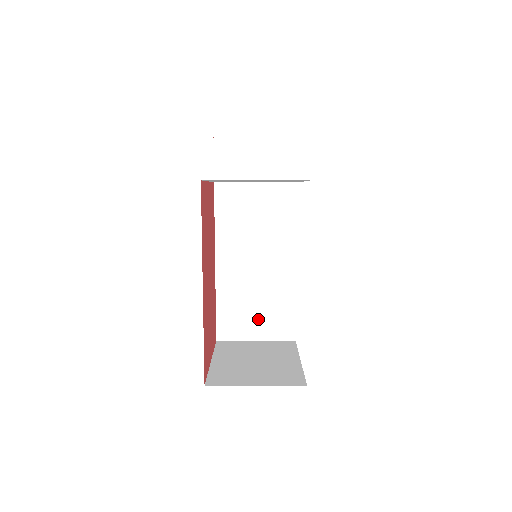
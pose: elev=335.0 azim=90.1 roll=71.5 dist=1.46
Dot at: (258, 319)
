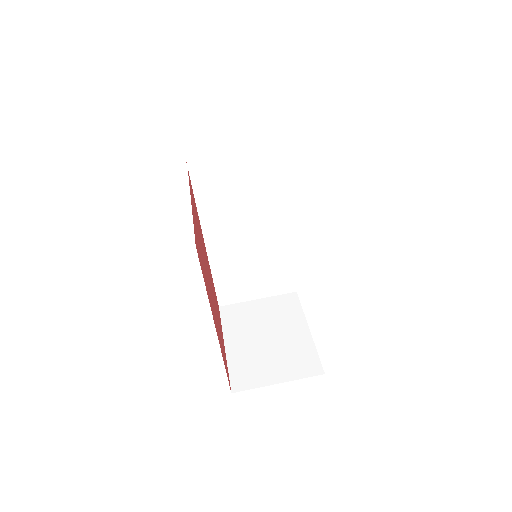
Dot at: (258, 282)
